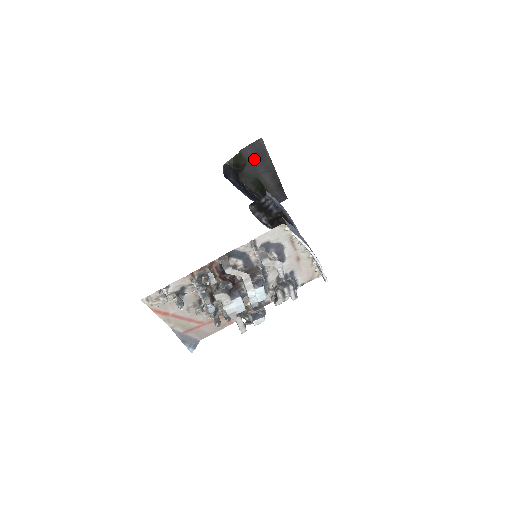
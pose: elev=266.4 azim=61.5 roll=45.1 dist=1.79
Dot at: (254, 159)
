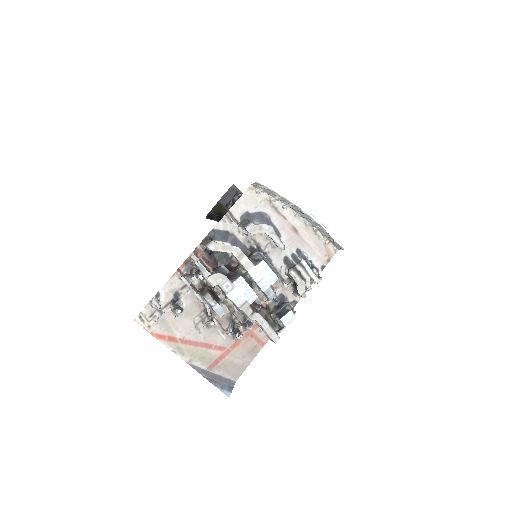
Dot at: occluded
